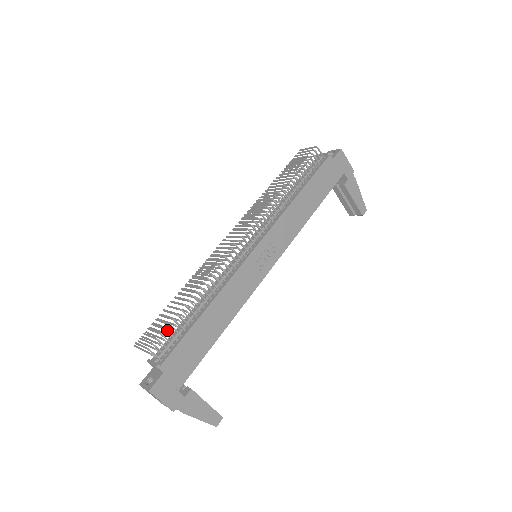
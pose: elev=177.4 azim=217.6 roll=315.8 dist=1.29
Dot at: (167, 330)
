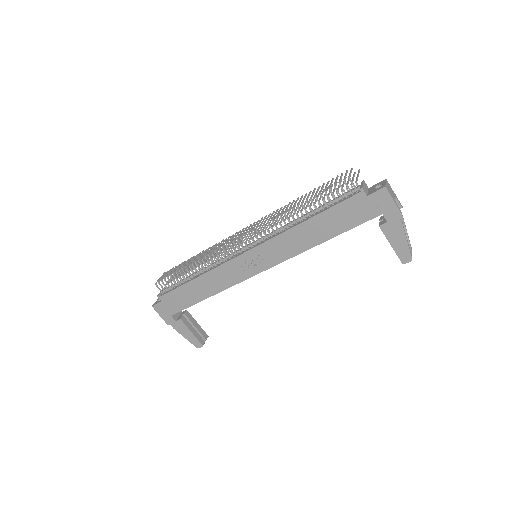
Dot at: (168, 279)
